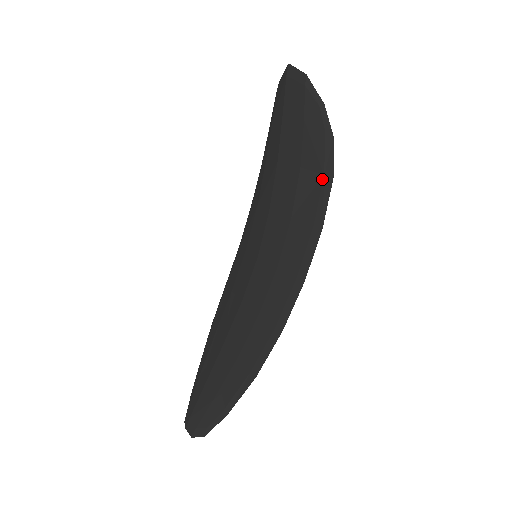
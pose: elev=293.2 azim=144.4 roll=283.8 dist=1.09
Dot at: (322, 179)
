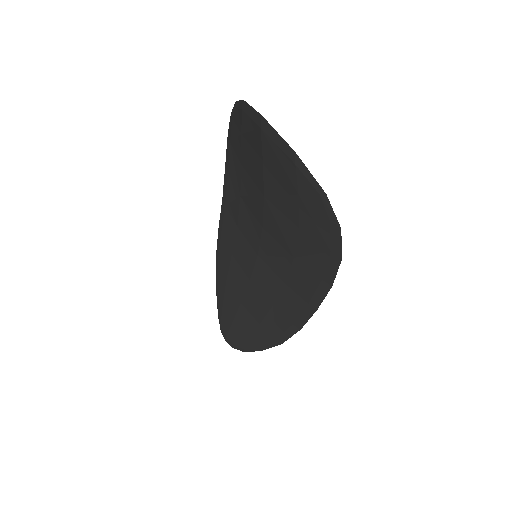
Dot at: (328, 254)
